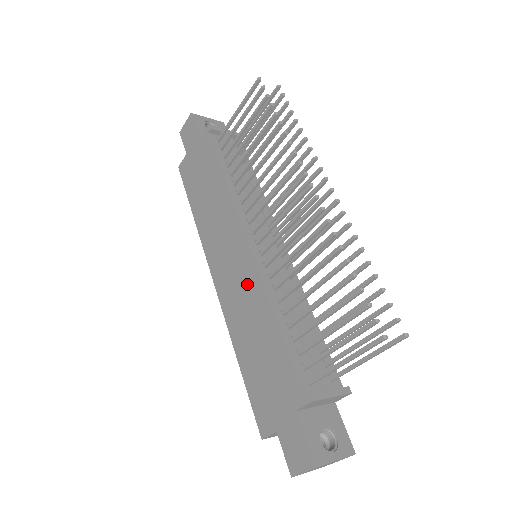
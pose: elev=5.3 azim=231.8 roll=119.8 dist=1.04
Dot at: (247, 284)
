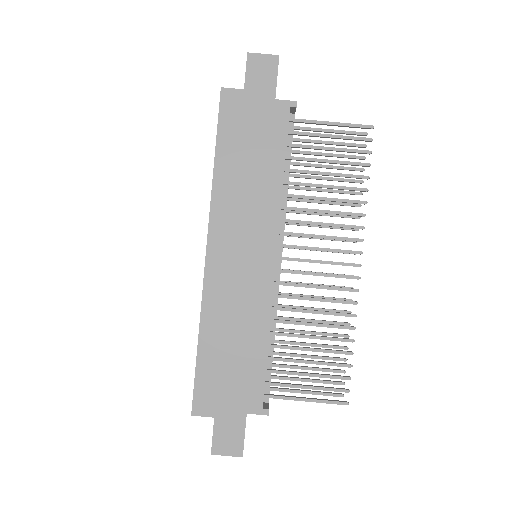
Dot at: (253, 290)
